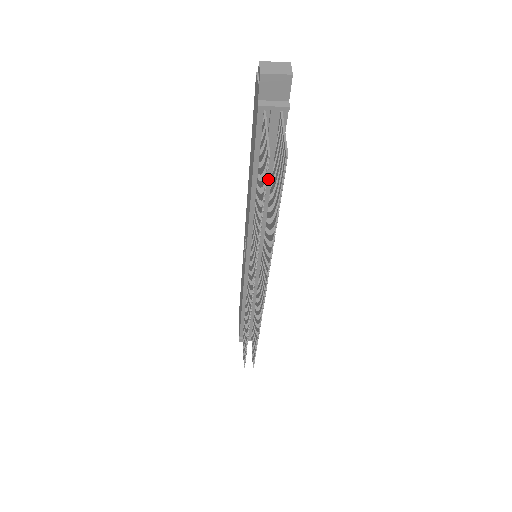
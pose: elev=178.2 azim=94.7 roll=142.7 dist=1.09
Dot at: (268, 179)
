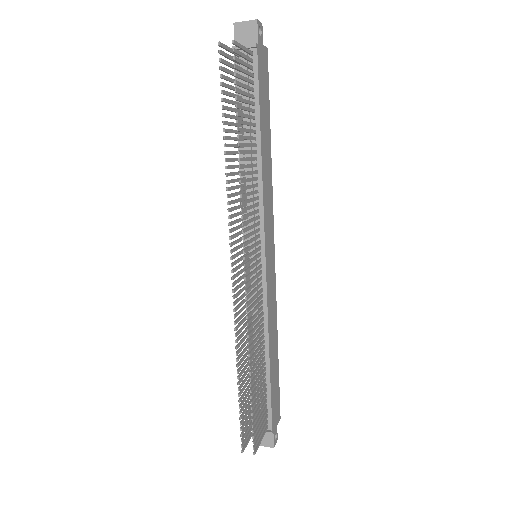
Dot at: occluded
